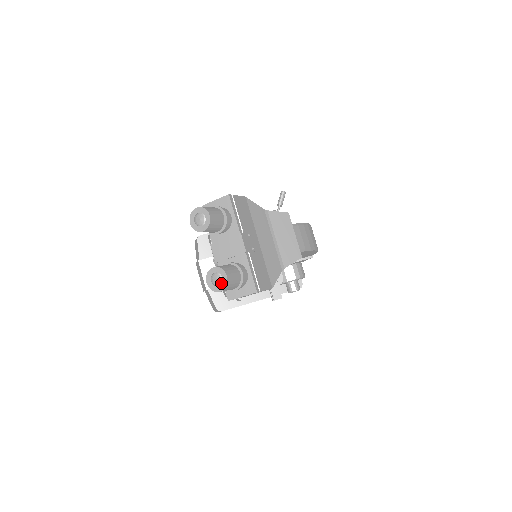
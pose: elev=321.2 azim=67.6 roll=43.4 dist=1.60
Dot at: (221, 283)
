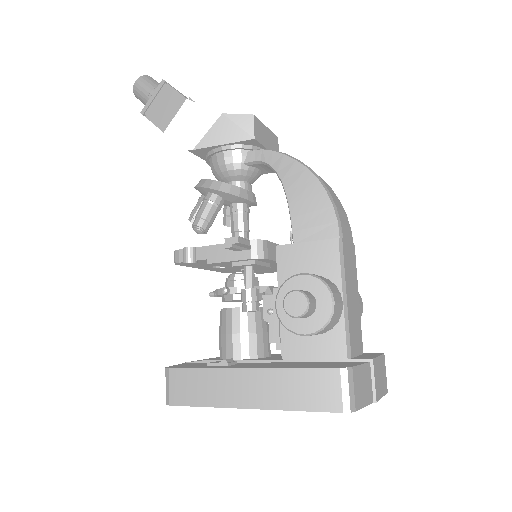
Dot at: occluded
